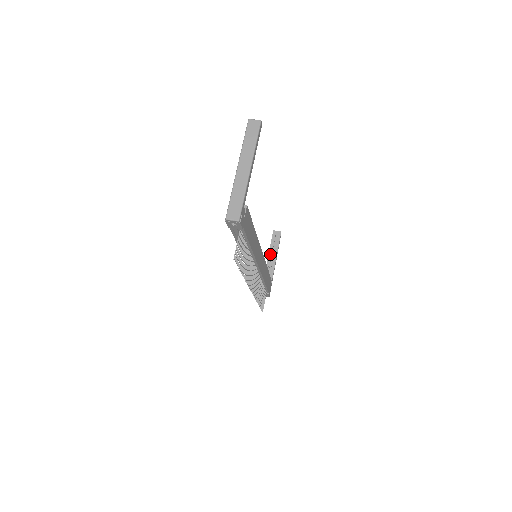
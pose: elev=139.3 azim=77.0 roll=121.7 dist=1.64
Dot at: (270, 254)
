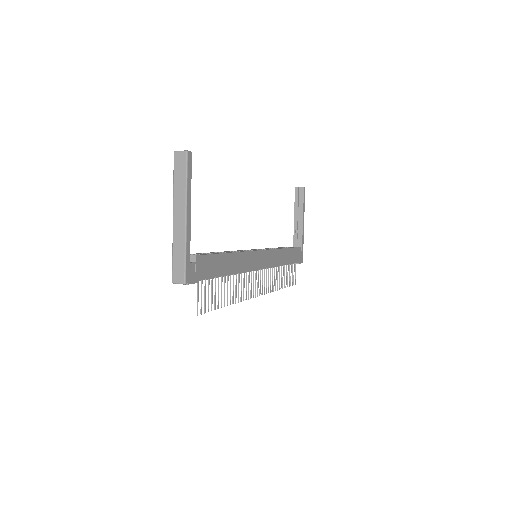
Dot at: (296, 216)
